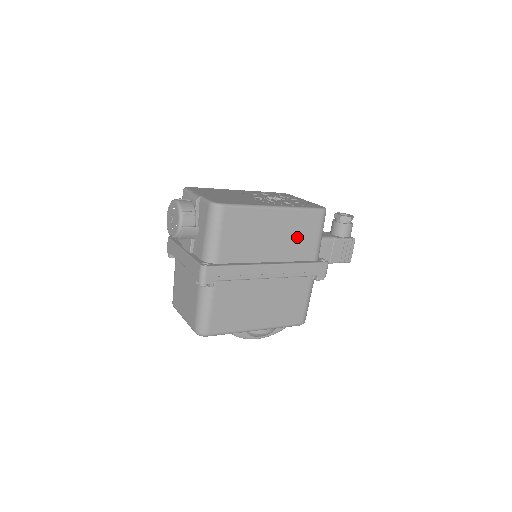
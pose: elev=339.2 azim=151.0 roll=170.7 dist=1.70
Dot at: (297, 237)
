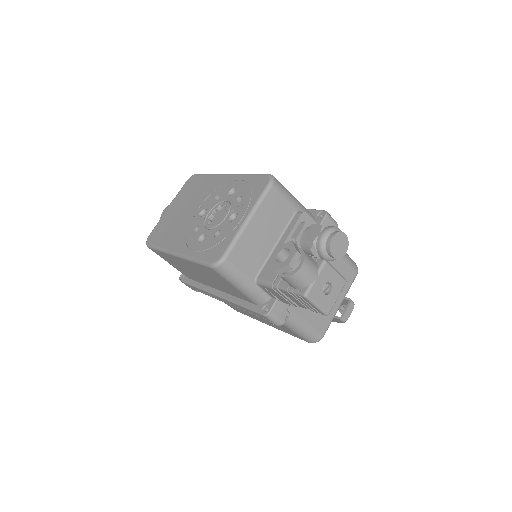
Dot at: (217, 281)
